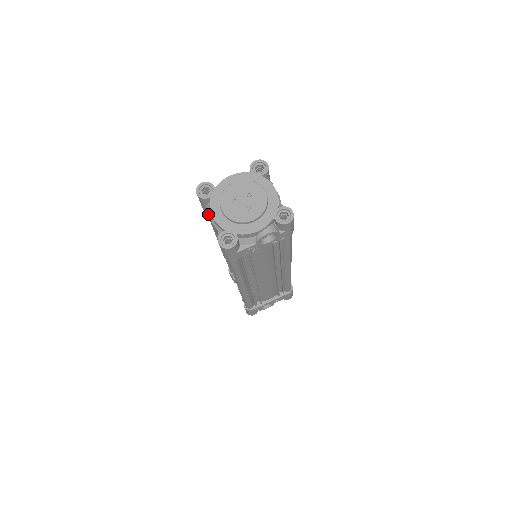
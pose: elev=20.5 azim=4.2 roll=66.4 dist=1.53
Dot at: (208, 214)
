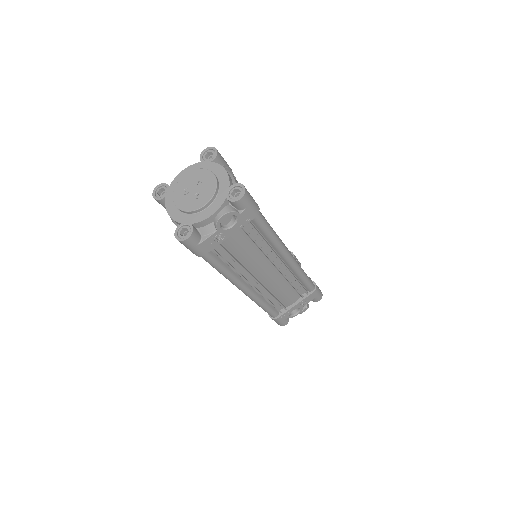
Dot at: occluded
